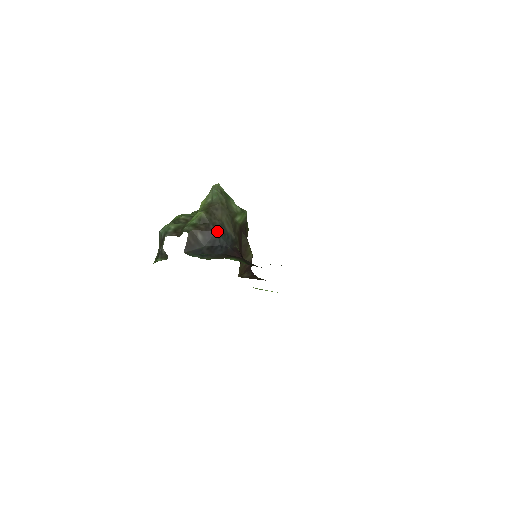
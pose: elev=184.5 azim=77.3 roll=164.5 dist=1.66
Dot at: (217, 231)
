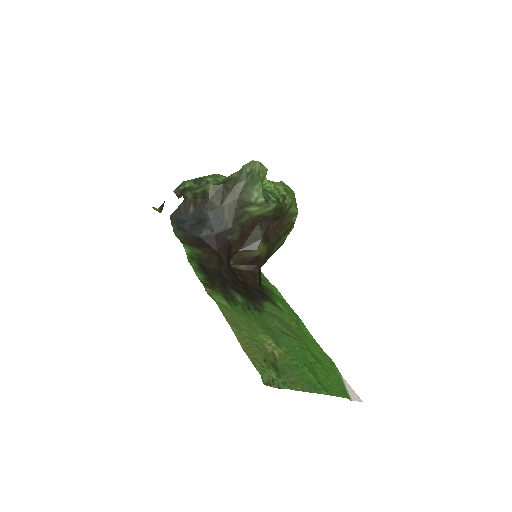
Dot at: (208, 212)
